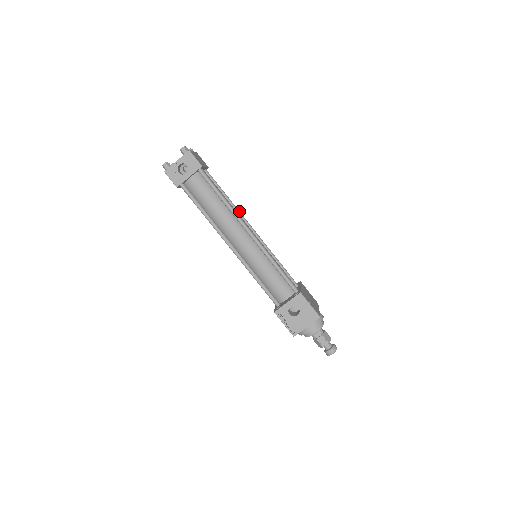
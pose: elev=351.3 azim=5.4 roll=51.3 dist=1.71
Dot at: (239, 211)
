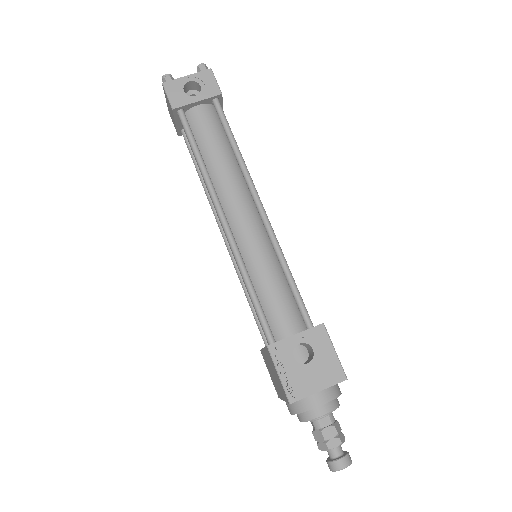
Dot at: occluded
